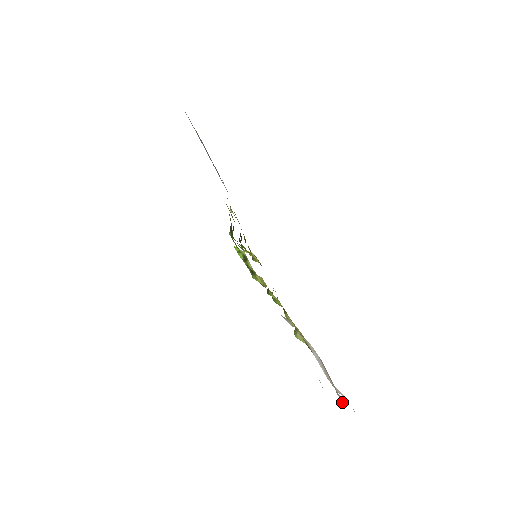
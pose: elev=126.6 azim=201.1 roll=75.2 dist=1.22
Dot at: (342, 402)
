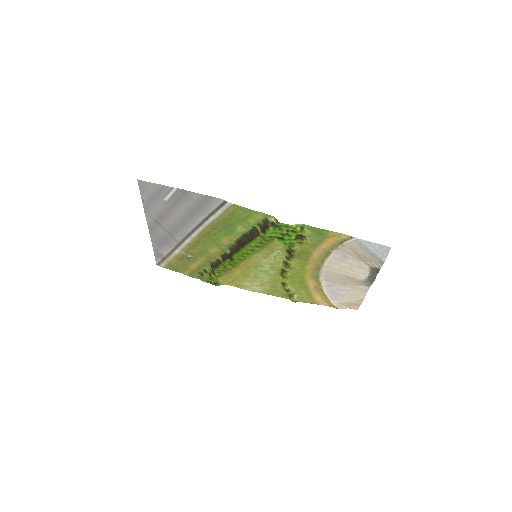
Dot at: (367, 291)
